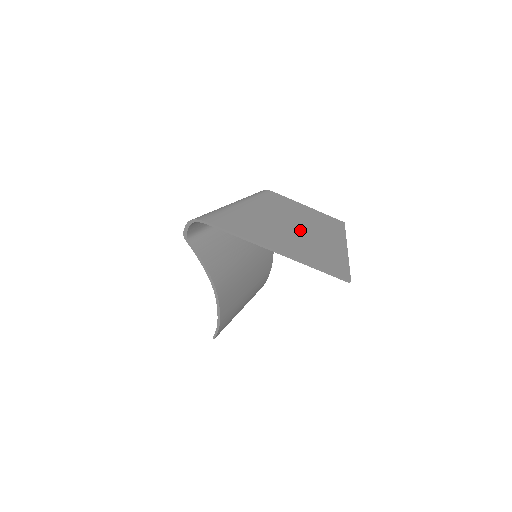
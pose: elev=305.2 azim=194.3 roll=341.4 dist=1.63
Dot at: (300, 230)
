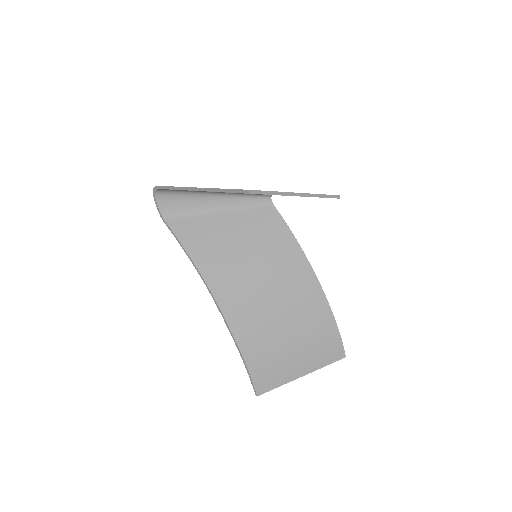
Dot at: occluded
